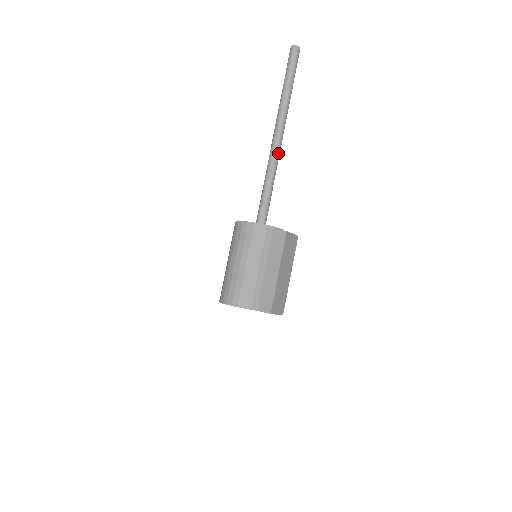
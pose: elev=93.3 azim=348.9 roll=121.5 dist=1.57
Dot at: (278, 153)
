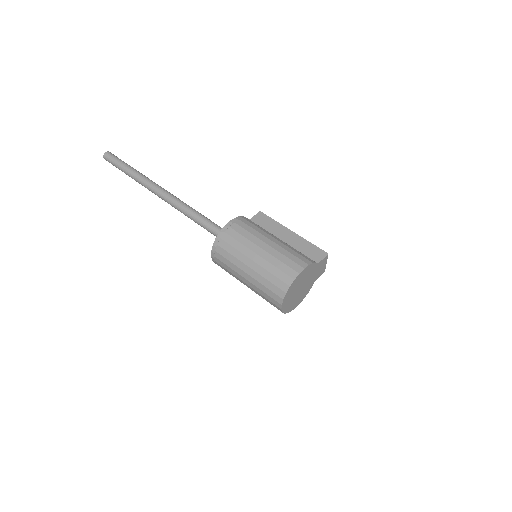
Dot at: (179, 199)
